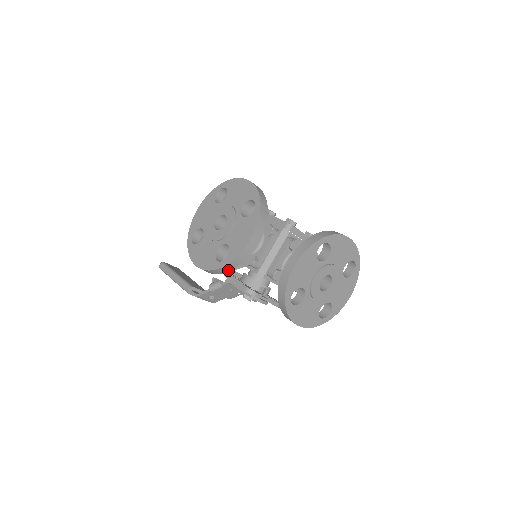
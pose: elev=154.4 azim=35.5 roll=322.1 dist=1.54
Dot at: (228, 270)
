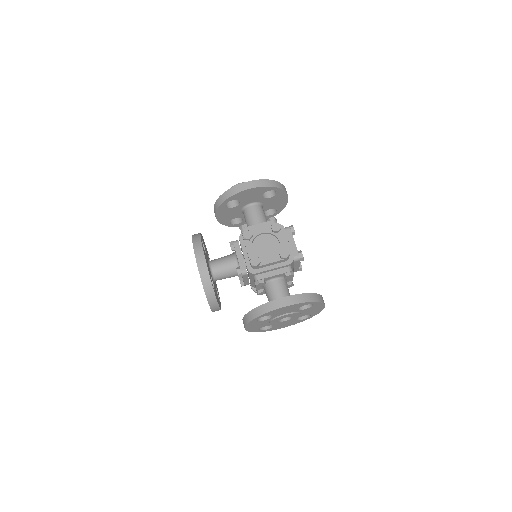
Dot at: occluded
